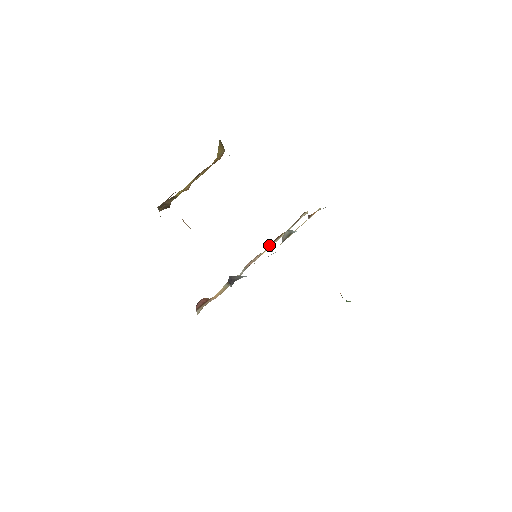
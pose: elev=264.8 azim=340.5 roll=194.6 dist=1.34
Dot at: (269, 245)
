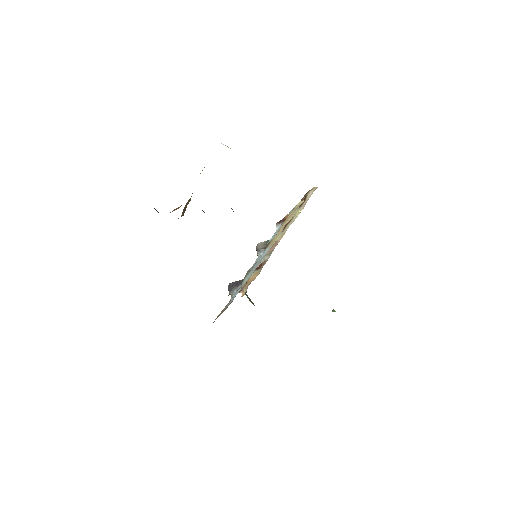
Dot at: occluded
